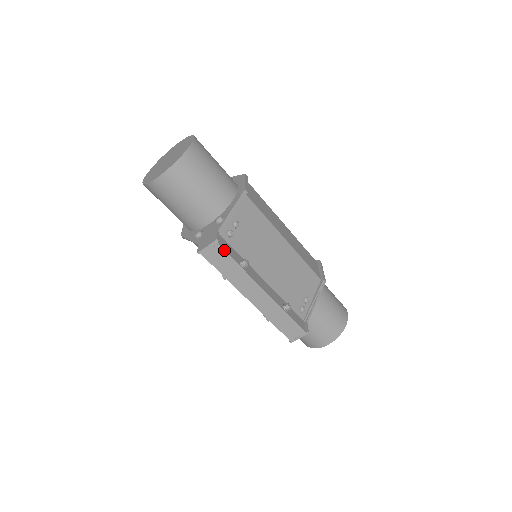
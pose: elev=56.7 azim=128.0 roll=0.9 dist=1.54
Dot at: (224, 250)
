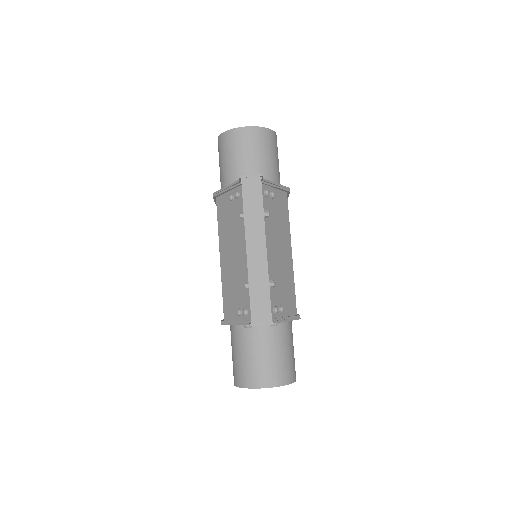
Dot at: occluded
